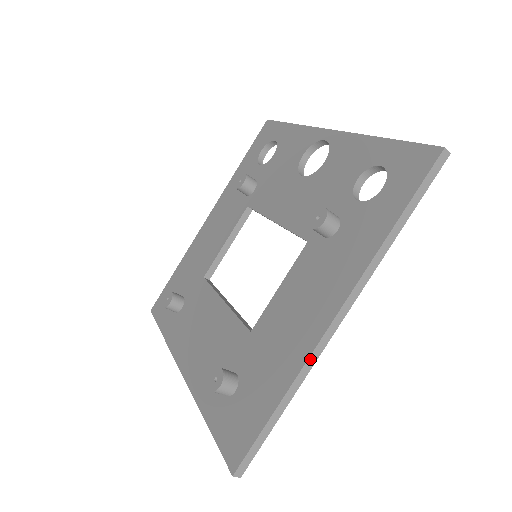
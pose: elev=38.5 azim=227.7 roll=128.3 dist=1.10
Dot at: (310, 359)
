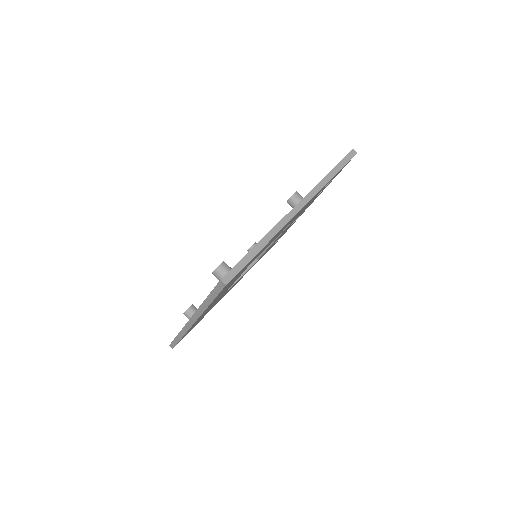
Dot at: (280, 223)
